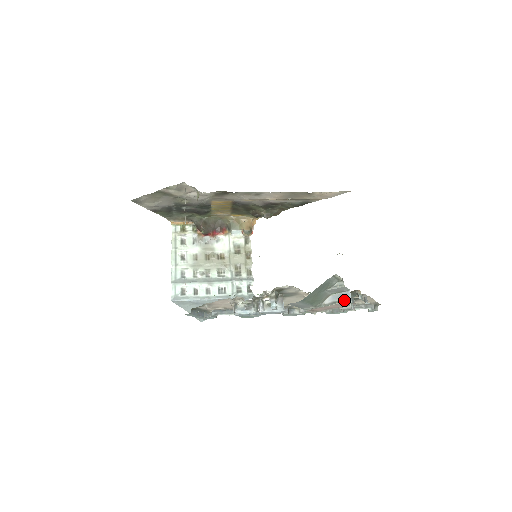
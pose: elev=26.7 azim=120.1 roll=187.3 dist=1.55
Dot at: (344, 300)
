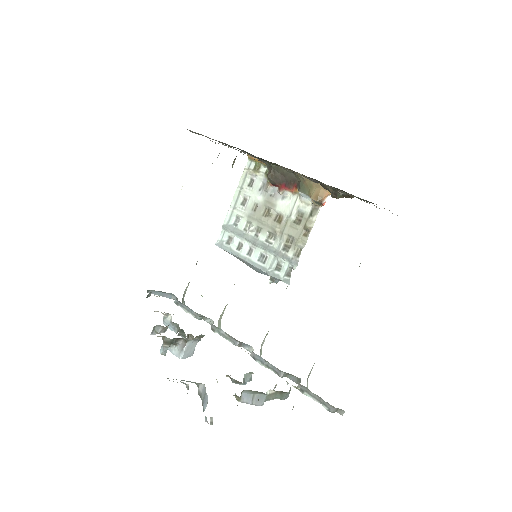
Dot at: (202, 404)
